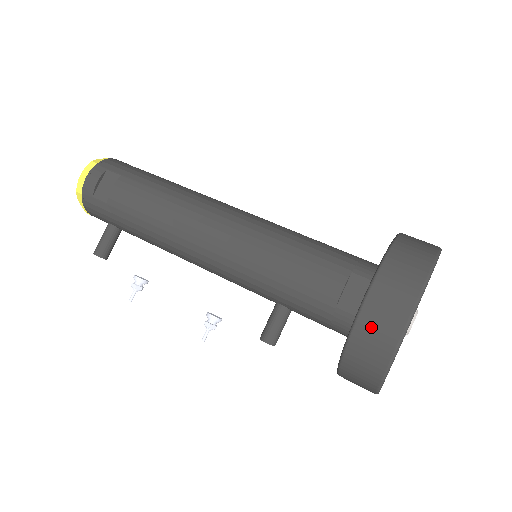
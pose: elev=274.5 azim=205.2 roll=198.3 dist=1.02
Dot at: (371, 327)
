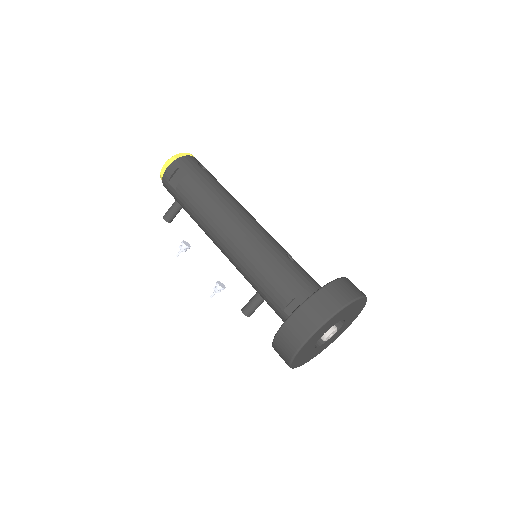
Dot at: (288, 333)
